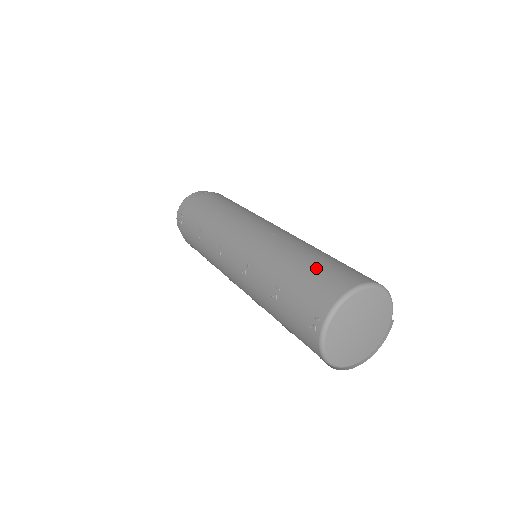
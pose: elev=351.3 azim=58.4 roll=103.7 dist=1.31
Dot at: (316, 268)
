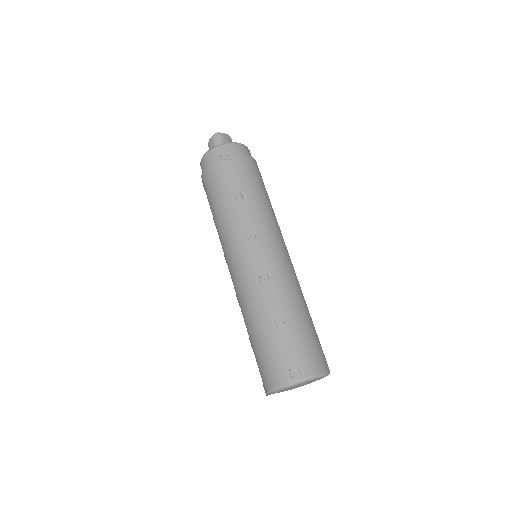
Dot at: (314, 335)
